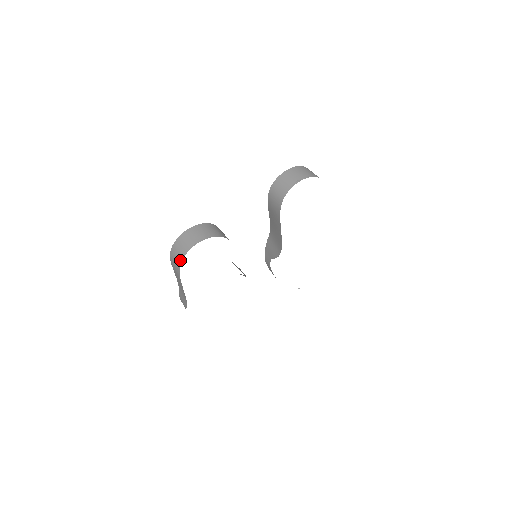
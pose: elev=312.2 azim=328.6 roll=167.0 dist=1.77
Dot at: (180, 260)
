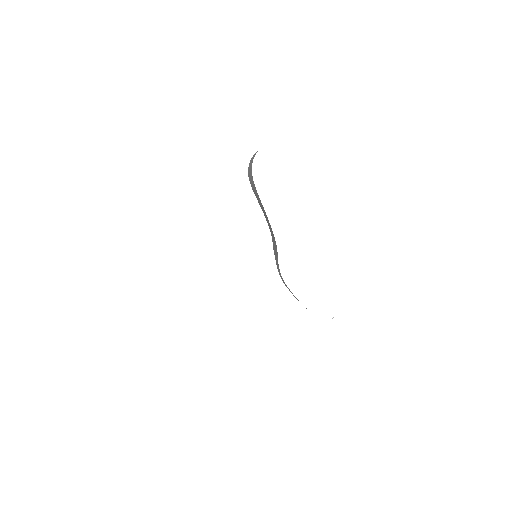
Dot at: occluded
